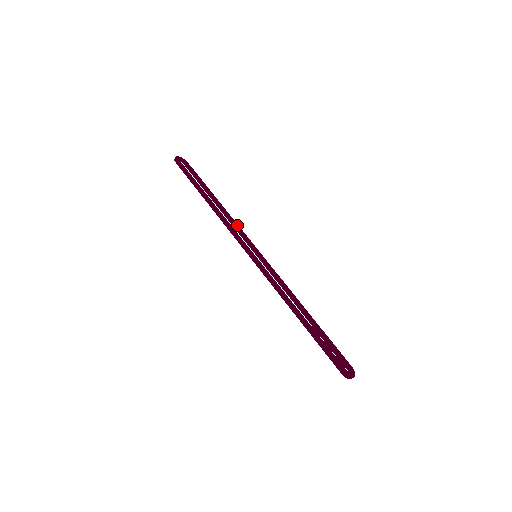
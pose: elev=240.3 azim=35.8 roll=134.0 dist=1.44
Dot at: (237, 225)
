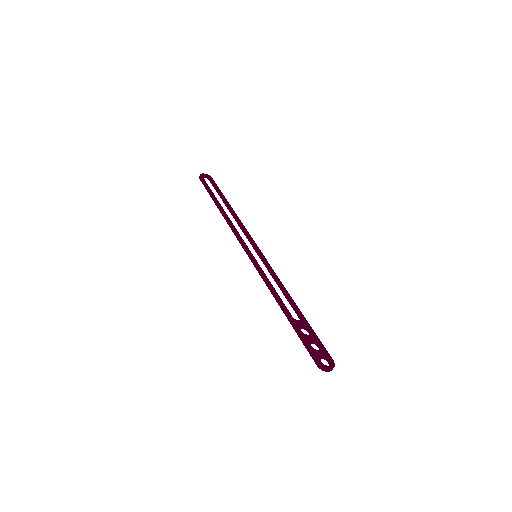
Dot at: (245, 229)
